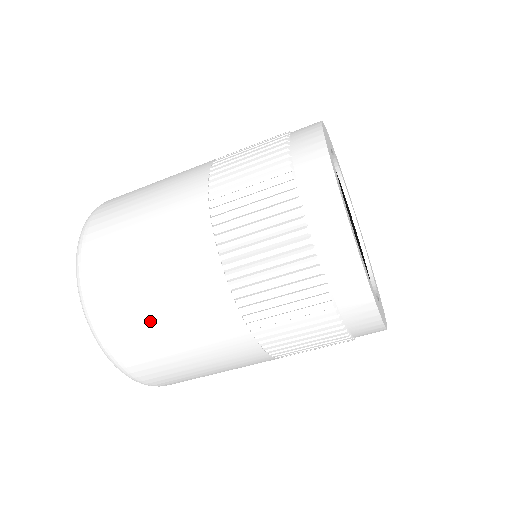
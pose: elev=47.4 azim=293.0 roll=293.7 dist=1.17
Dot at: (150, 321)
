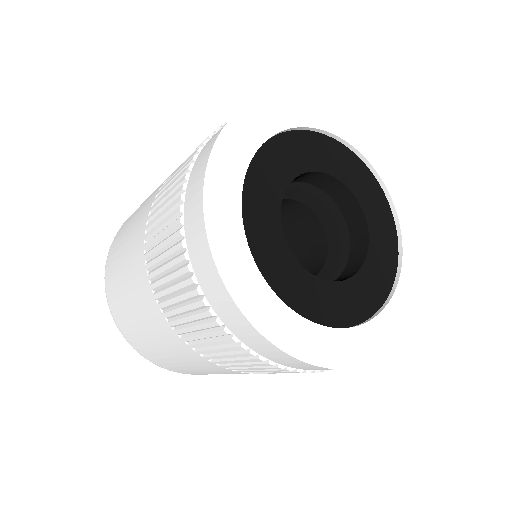
Dot at: (177, 365)
